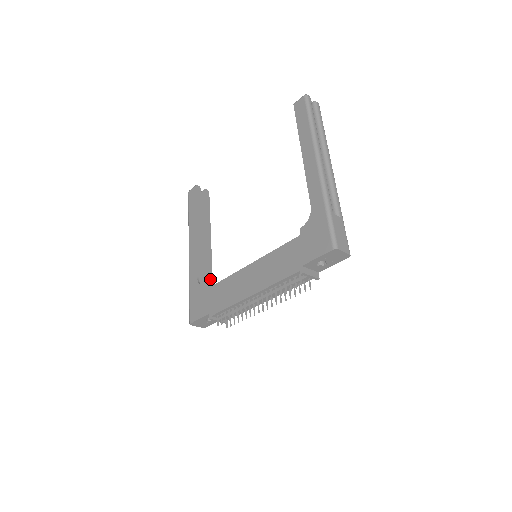
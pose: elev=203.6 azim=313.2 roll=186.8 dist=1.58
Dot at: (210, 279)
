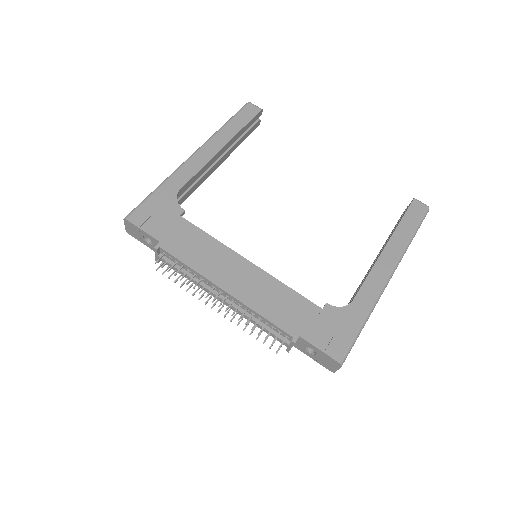
Dot at: (182, 200)
